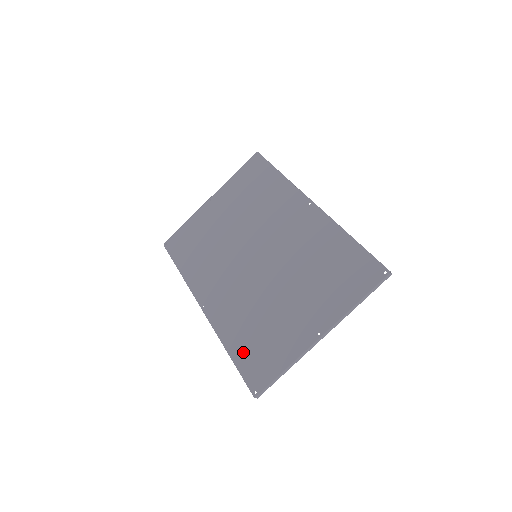
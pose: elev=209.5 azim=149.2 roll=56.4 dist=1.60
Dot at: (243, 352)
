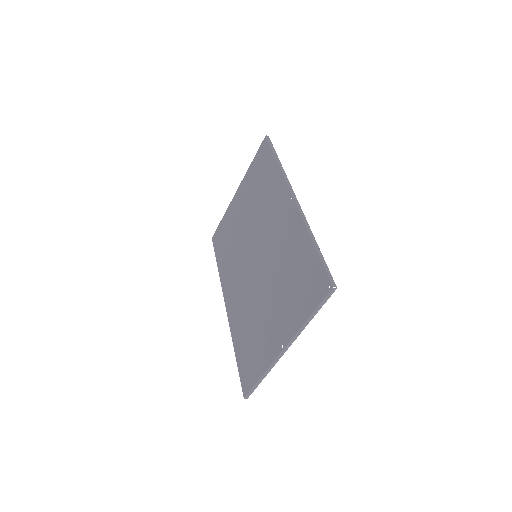
Dot at: (241, 353)
